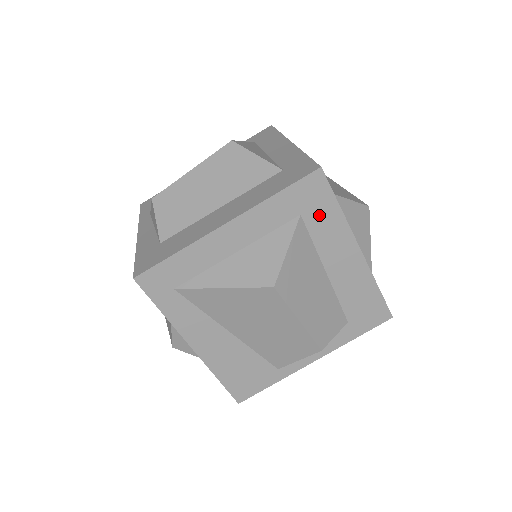
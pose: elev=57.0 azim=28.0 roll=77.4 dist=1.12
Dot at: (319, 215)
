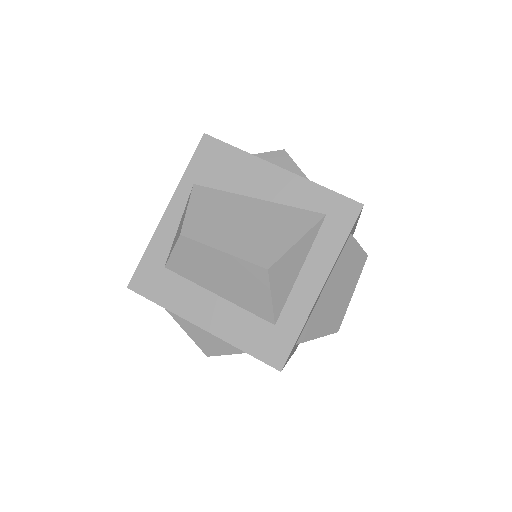
Dot at: occluded
